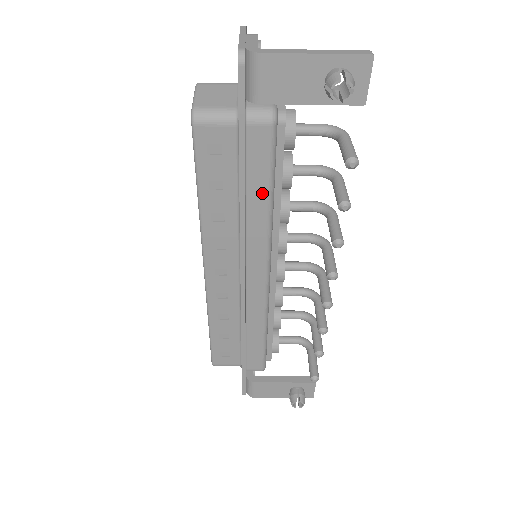
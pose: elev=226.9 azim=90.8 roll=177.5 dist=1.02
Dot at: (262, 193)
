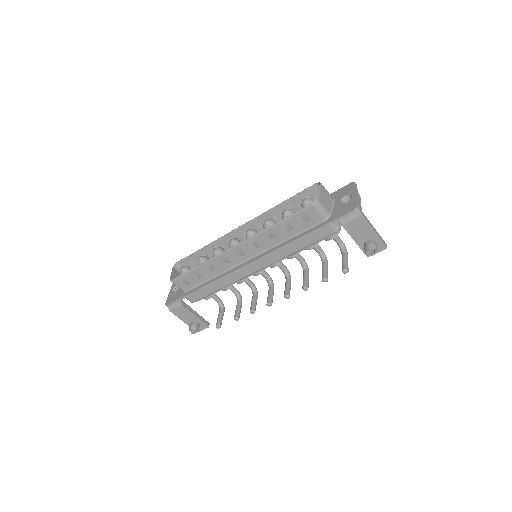
Dot at: (301, 246)
